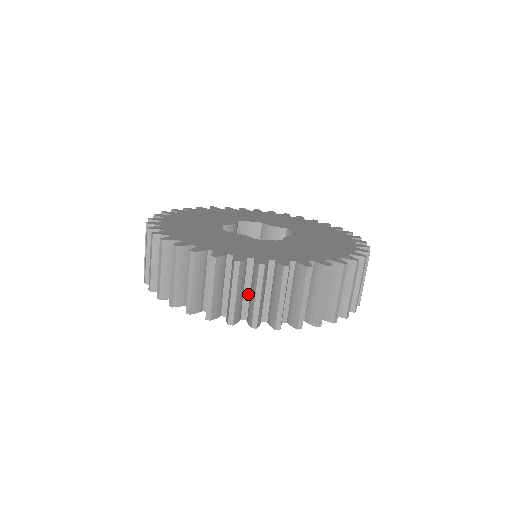
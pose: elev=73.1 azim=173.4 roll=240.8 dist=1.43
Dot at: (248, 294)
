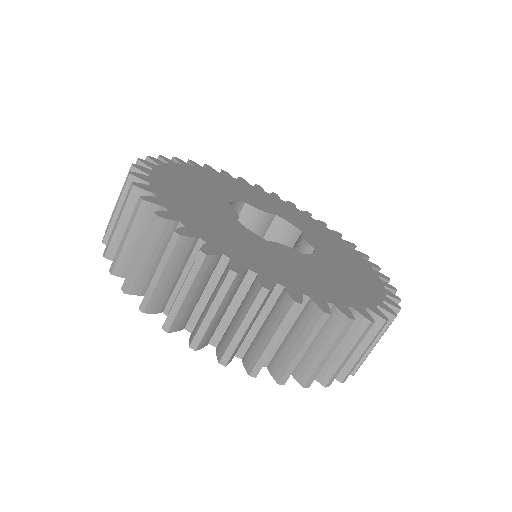
Dot at: occluded
